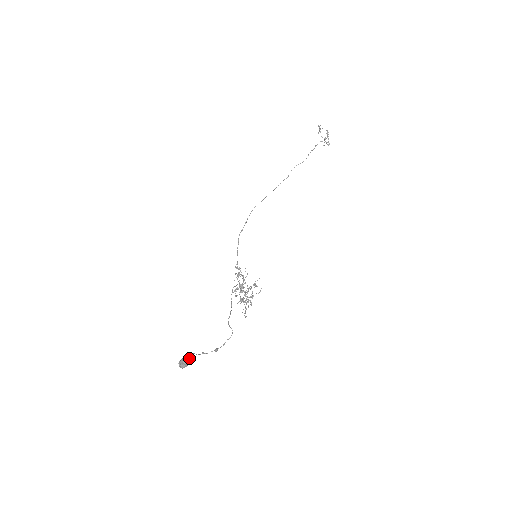
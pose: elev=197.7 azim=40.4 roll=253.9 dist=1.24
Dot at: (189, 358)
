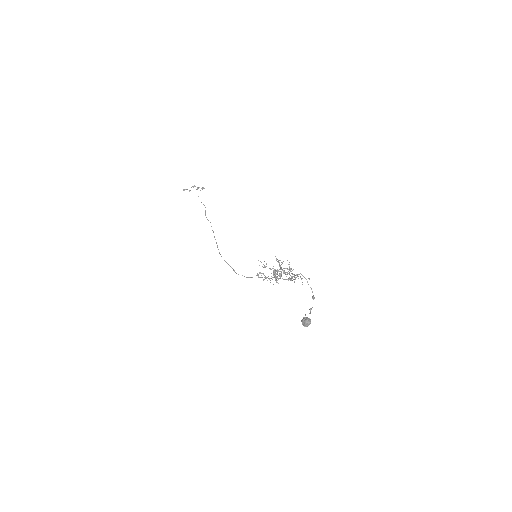
Dot at: occluded
